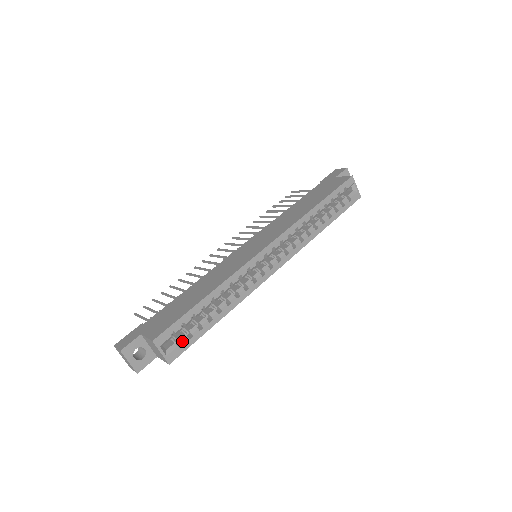
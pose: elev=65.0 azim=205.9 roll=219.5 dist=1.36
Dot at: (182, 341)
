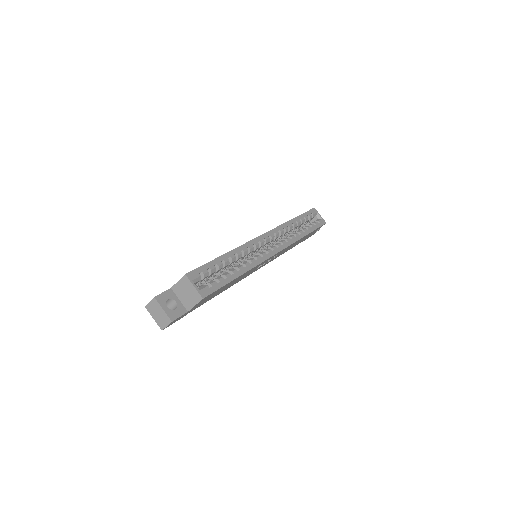
Dot at: (211, 283)
